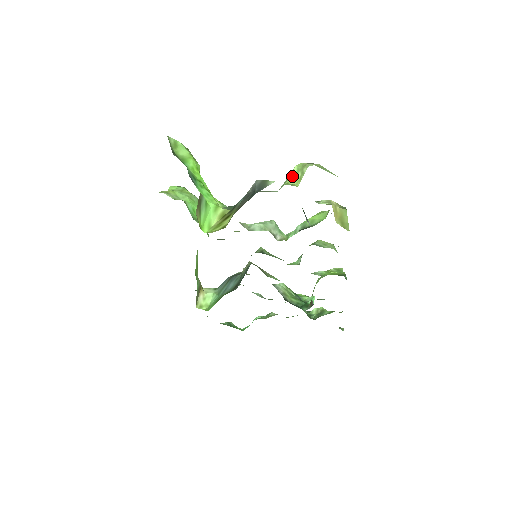
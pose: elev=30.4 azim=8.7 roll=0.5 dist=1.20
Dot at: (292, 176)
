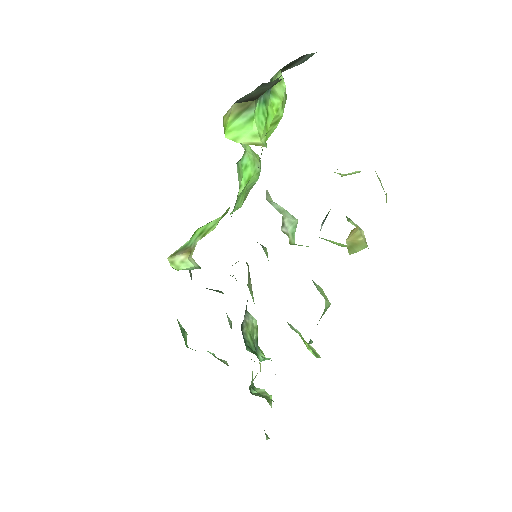
Dot at: (347, 174)
